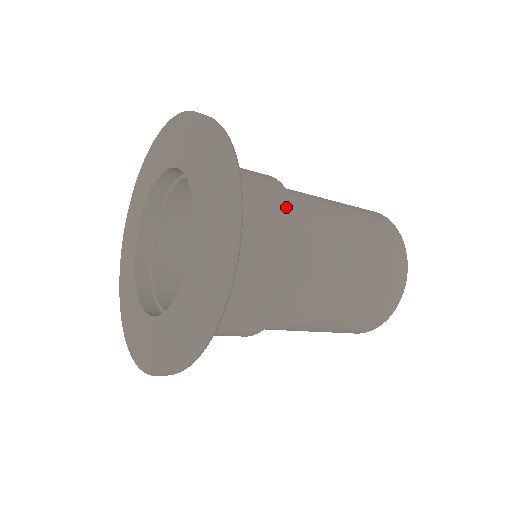
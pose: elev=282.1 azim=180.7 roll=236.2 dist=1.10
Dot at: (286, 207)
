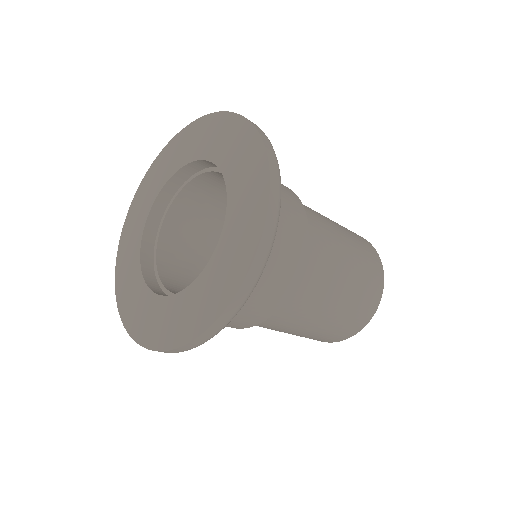
Dot at: (303, 232)
